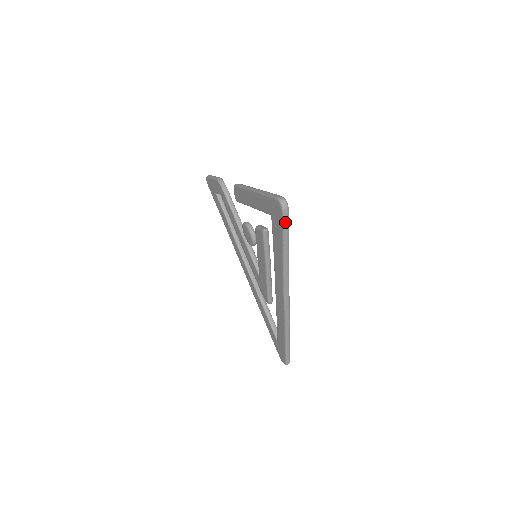
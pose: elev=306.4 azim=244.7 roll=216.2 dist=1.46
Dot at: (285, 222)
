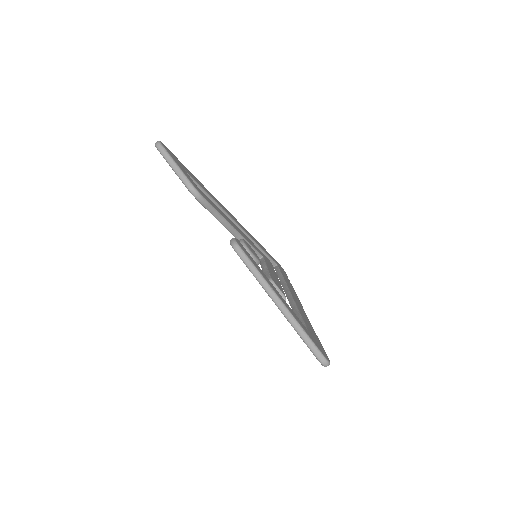
Dot at: occluded
